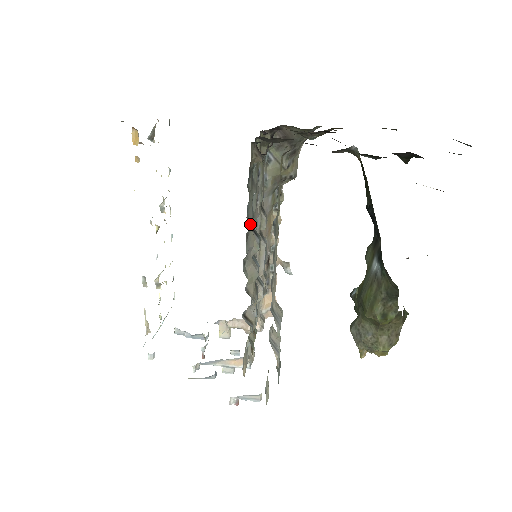
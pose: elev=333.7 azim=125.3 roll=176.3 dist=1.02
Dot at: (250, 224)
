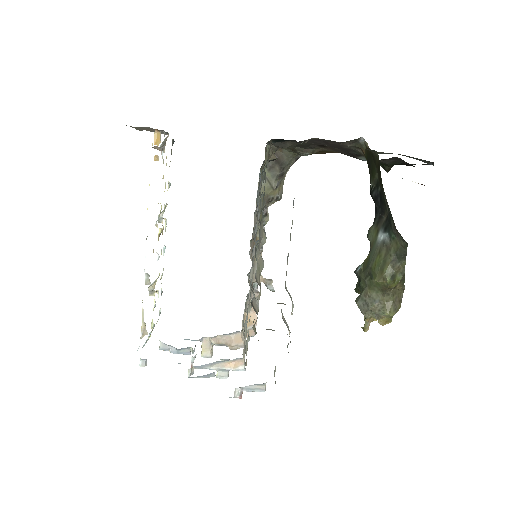
Dot at: (262, 214)
